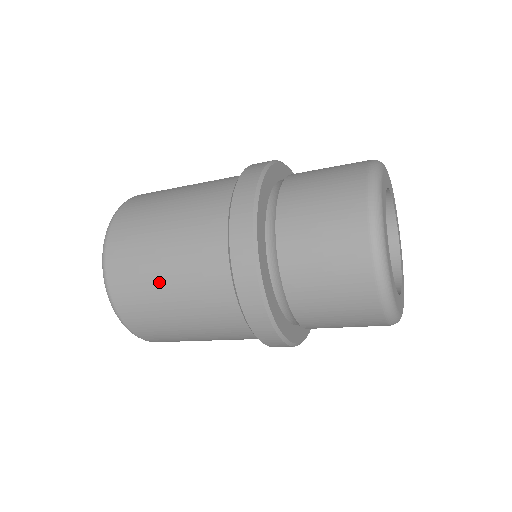
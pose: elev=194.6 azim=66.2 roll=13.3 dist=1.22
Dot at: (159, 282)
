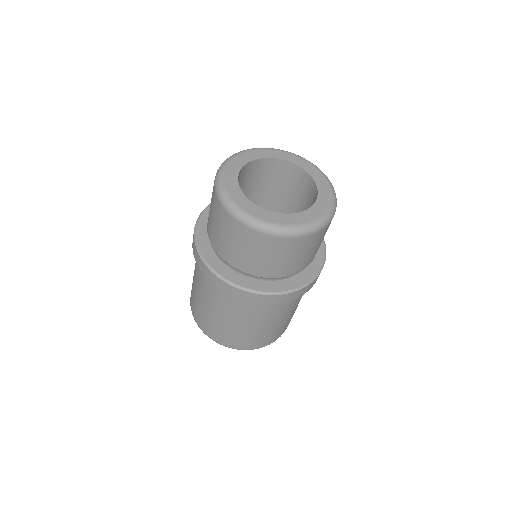
Dot at: (214, 317)
